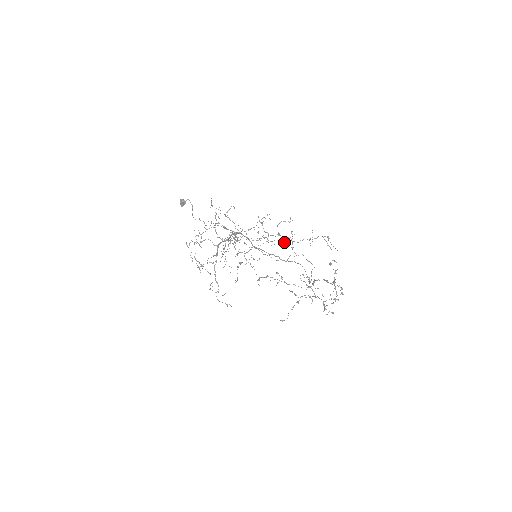
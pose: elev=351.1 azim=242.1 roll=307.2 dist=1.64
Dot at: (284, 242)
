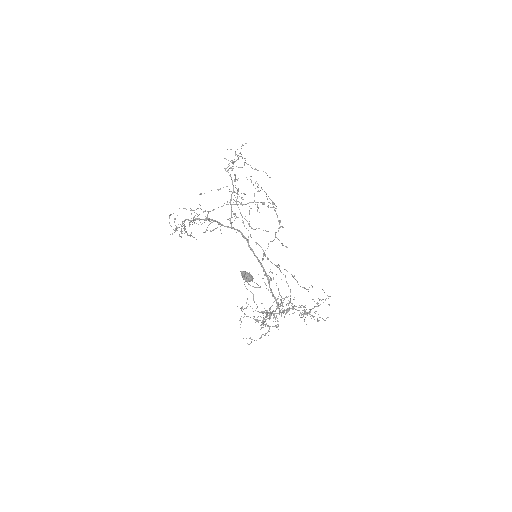
Dot at: occluded
